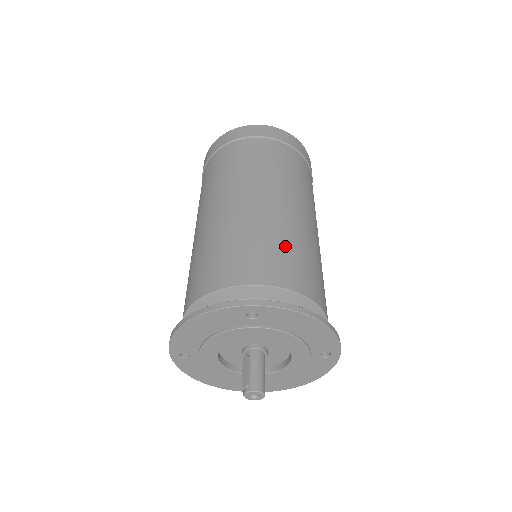
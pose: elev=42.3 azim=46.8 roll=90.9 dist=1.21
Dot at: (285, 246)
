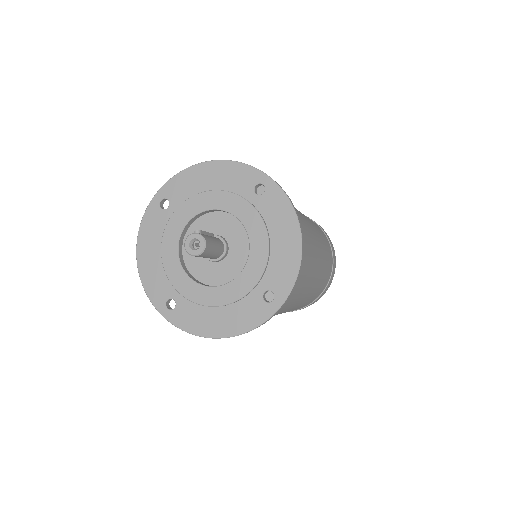
Dot at: (303, 223)
